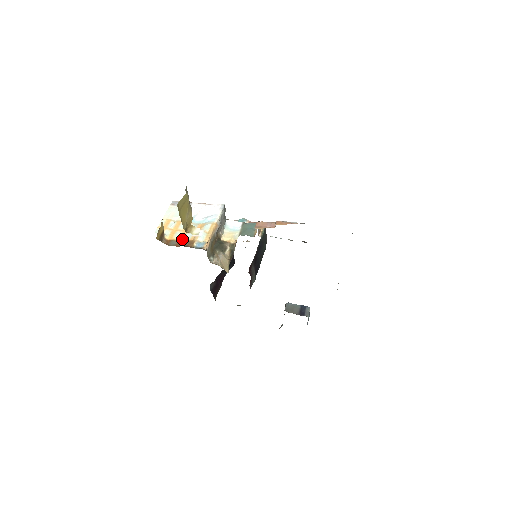
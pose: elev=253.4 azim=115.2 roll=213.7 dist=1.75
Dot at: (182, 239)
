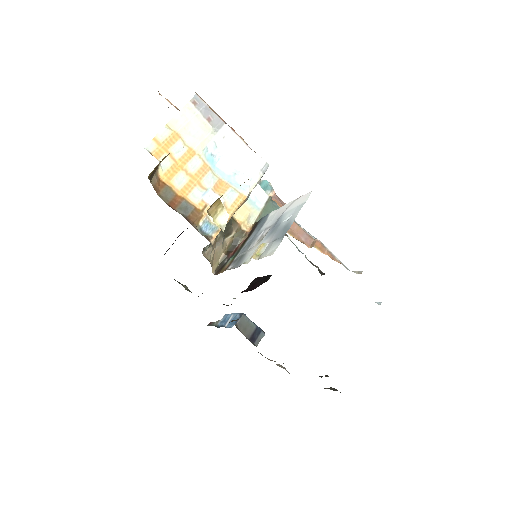
Dot at: (184, 194)
